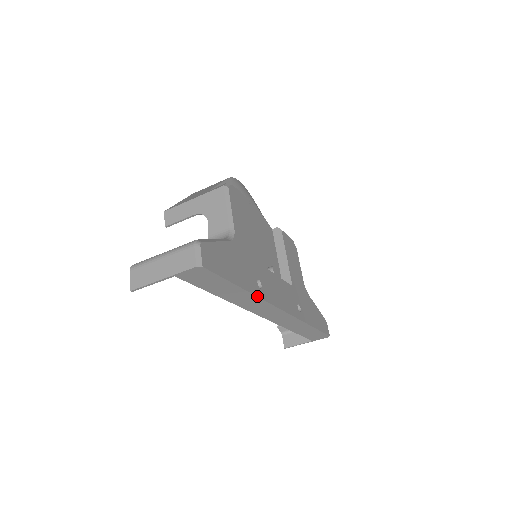
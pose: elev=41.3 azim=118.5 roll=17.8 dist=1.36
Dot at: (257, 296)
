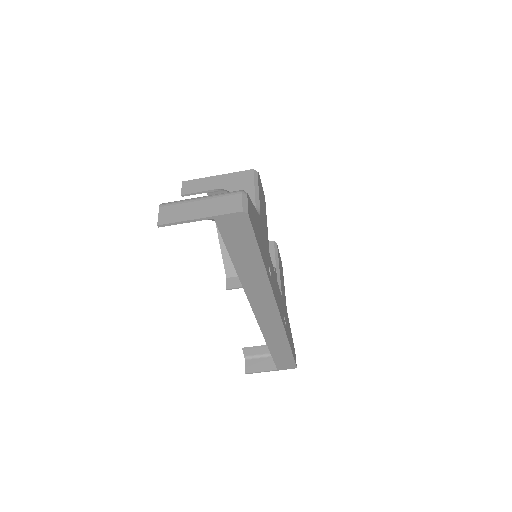
Dot at: (269, 280)
